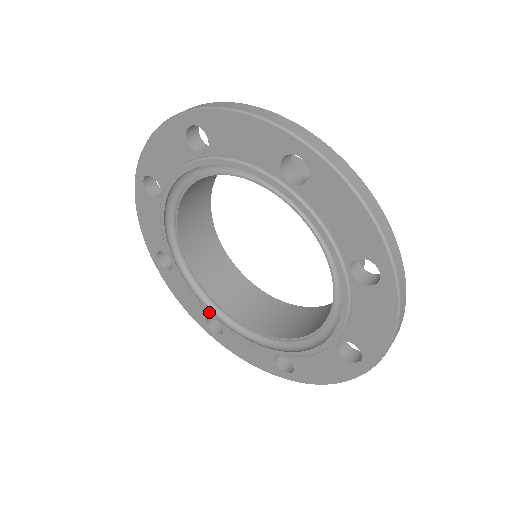
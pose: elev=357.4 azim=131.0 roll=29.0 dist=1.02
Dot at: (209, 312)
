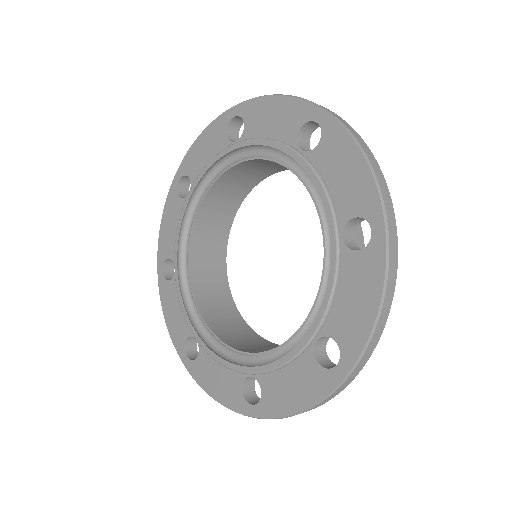
Dot at: (191, 326)
